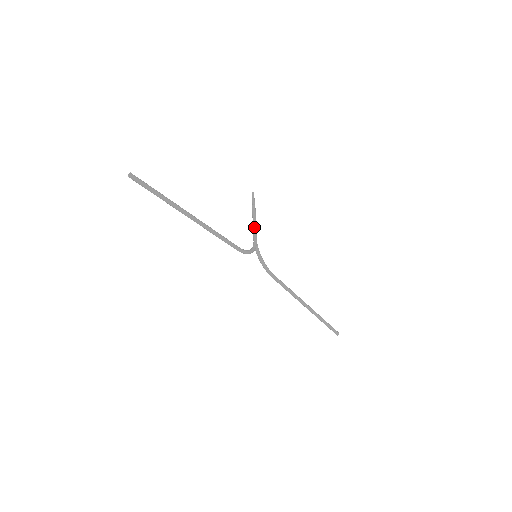
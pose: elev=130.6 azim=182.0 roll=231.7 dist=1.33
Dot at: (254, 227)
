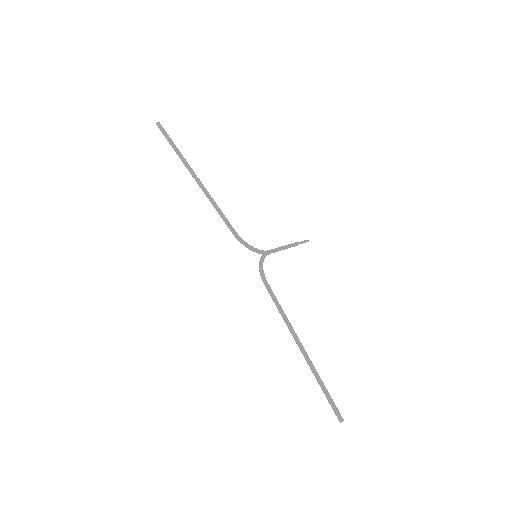
Dot at: (278, 247)
